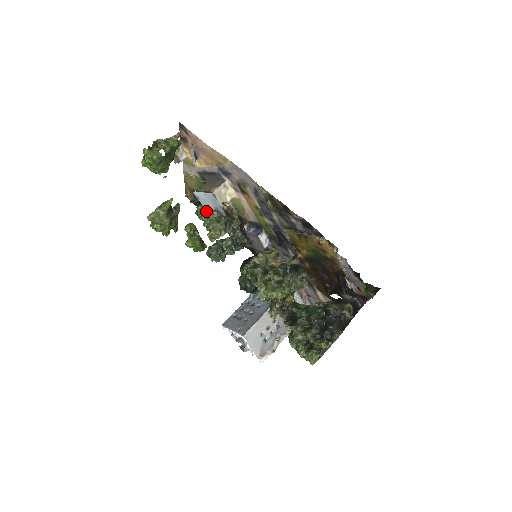
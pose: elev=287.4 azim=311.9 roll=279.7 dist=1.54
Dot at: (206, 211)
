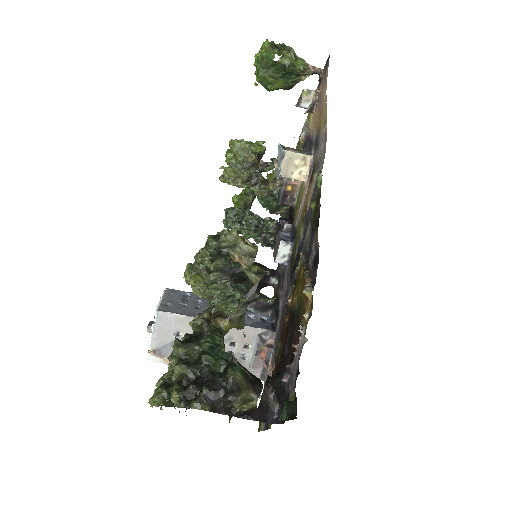
Dot at: occluded
